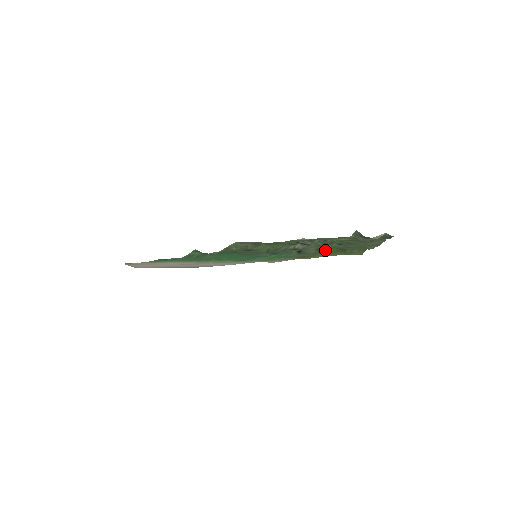
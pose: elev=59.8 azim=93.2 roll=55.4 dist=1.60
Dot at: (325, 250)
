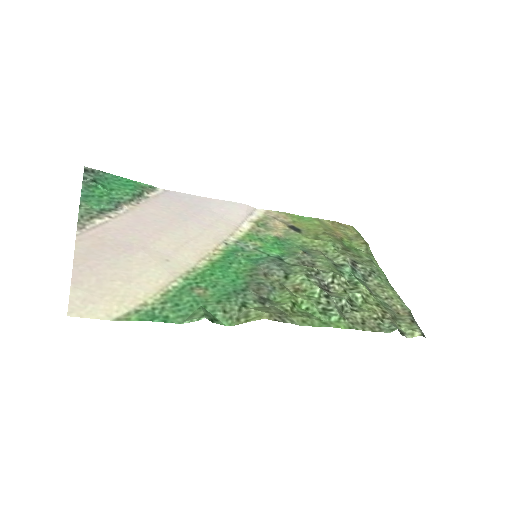
Dot at: (332, 254)
